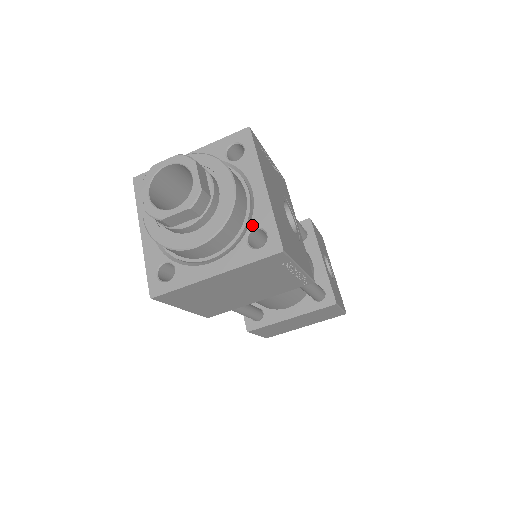
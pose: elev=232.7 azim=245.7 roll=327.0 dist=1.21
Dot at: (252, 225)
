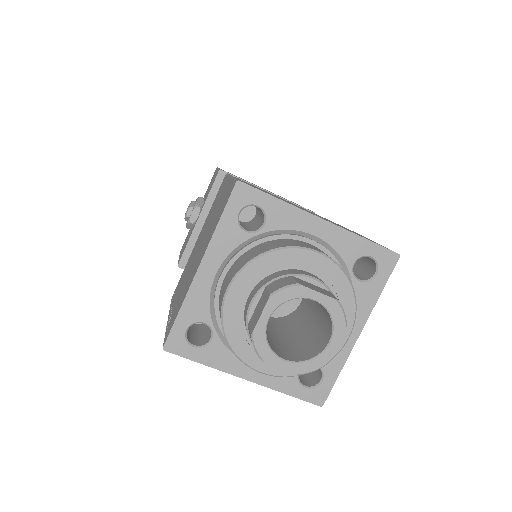
Dot at: occluded
